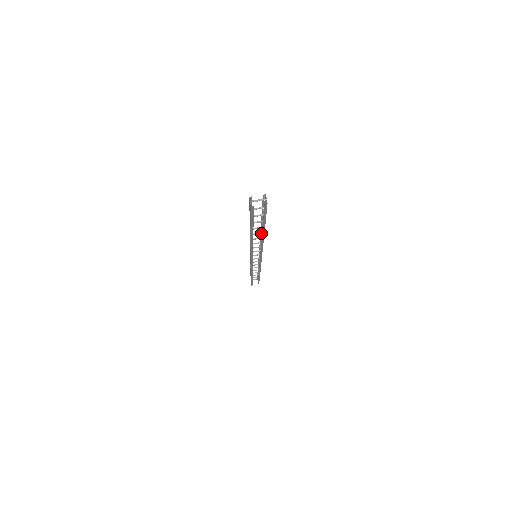
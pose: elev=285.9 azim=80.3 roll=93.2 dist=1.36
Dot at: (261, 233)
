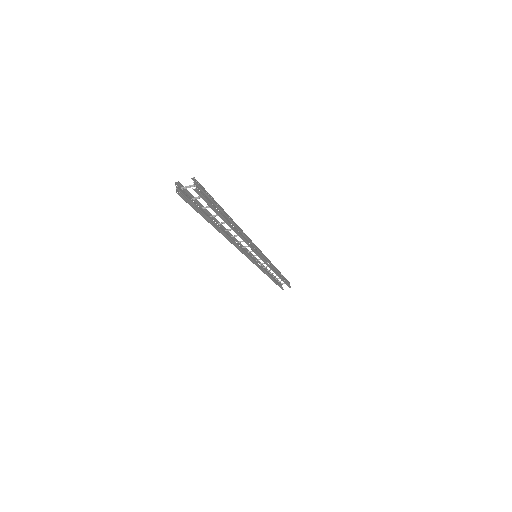
Dot at: (238, 228)
